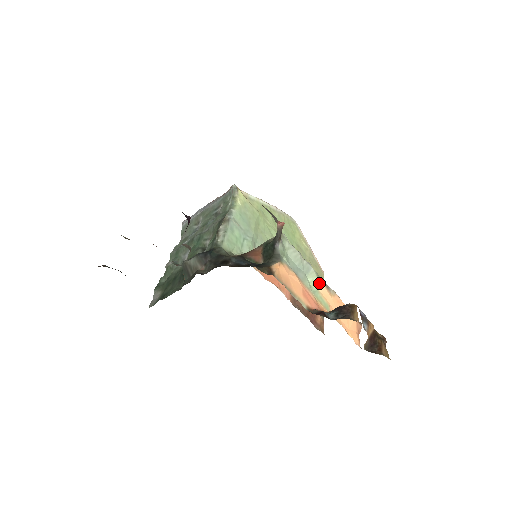
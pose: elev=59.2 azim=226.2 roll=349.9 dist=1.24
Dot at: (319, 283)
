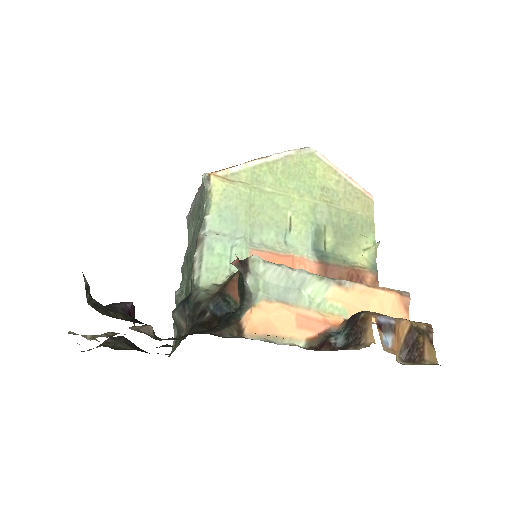
Dot at: (324, 287)
